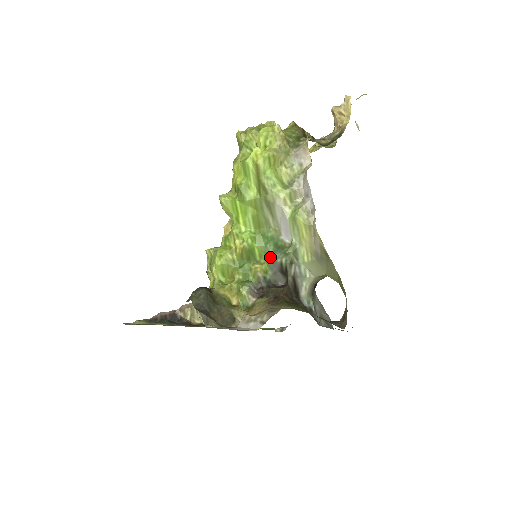
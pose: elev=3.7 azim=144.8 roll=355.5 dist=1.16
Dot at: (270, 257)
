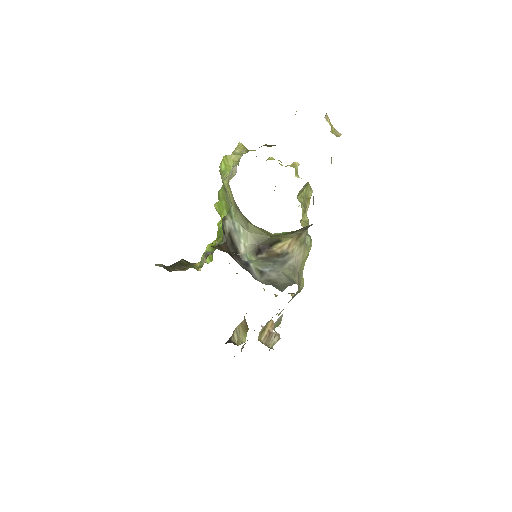
Dot at: occluded
